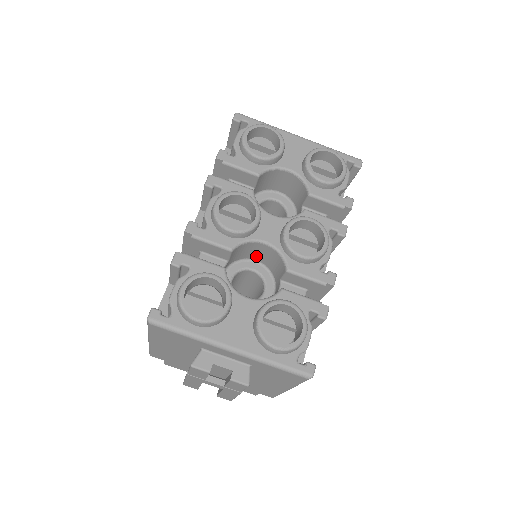
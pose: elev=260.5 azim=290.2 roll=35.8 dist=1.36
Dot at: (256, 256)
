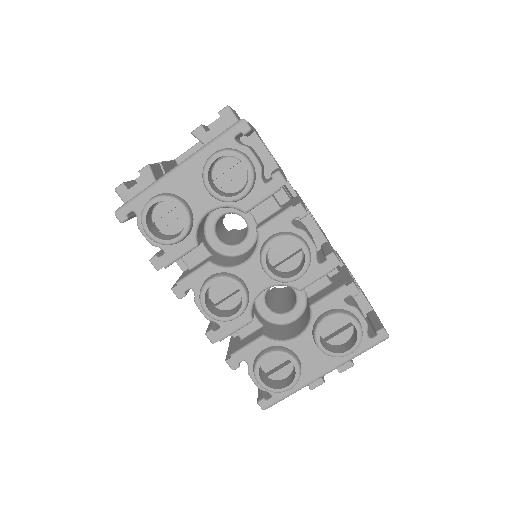
Dot at: occluded
